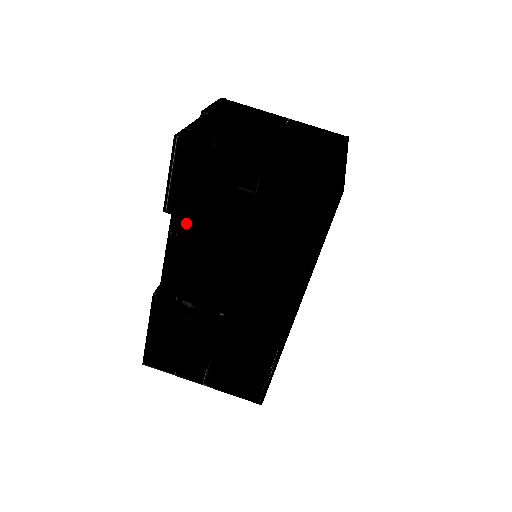
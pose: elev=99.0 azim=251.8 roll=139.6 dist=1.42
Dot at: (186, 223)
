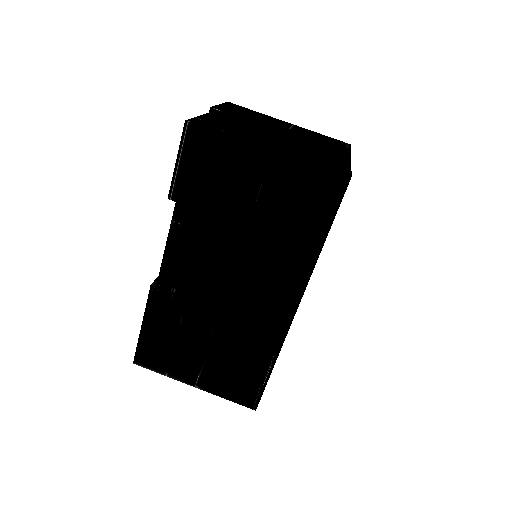
Dot at: (190, 211)
